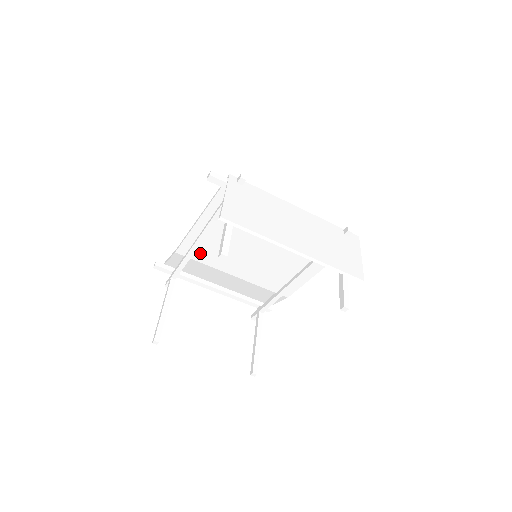
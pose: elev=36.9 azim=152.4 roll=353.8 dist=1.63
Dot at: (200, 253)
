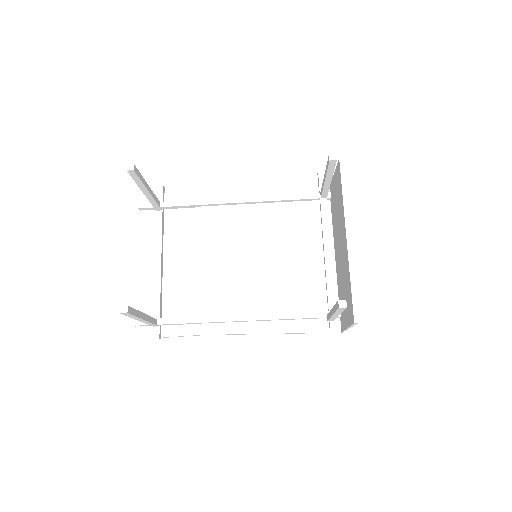
Dot at: (217, 212)
